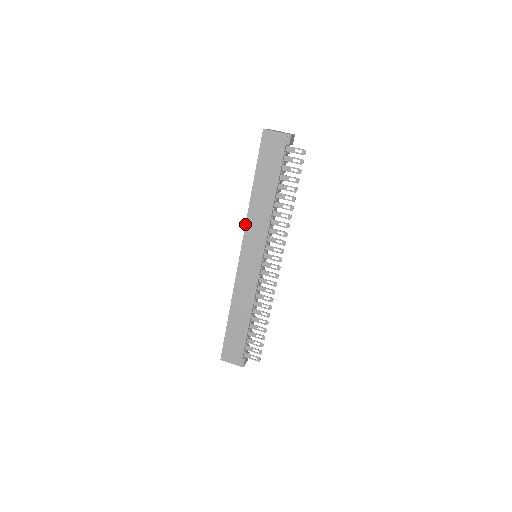
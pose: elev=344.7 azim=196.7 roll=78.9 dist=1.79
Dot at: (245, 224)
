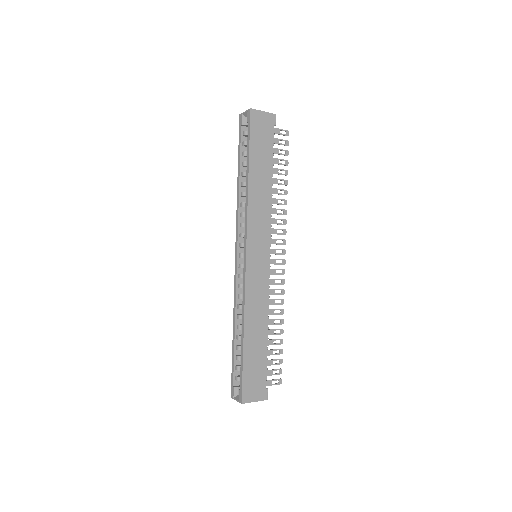
Dot at: (247, 217)
